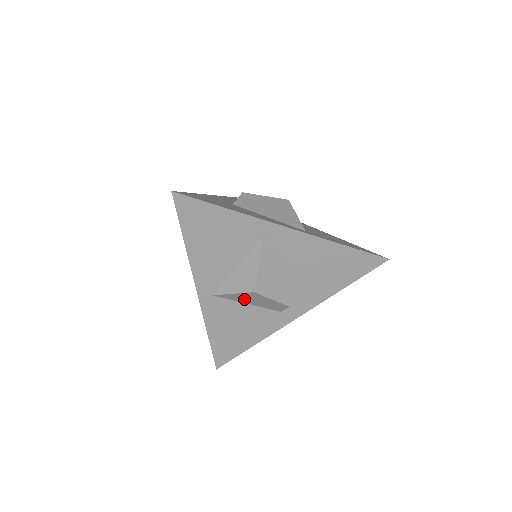
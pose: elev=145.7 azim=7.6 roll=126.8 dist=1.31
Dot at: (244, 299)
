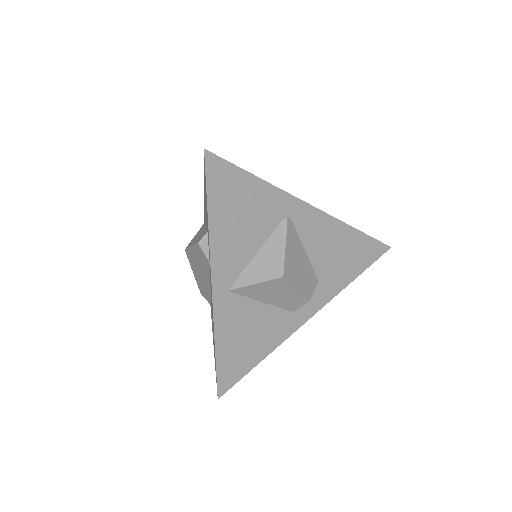
Dot at: (263, 293)
